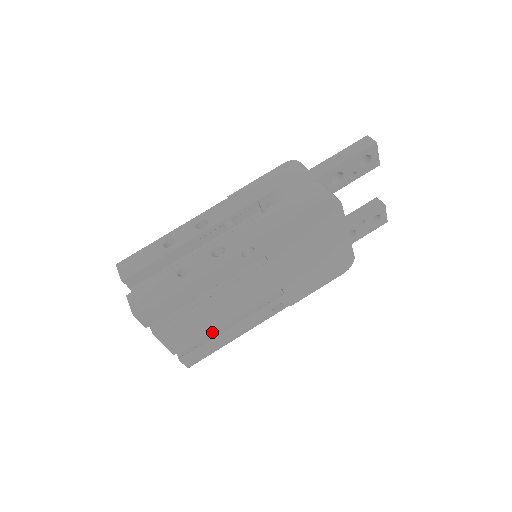
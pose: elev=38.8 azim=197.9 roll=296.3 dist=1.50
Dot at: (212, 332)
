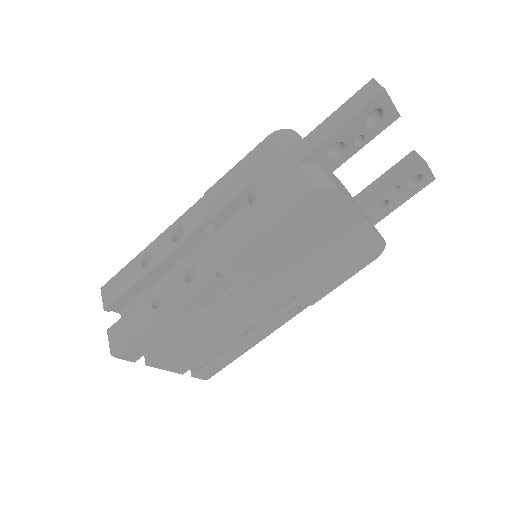
Dot at: occluded
